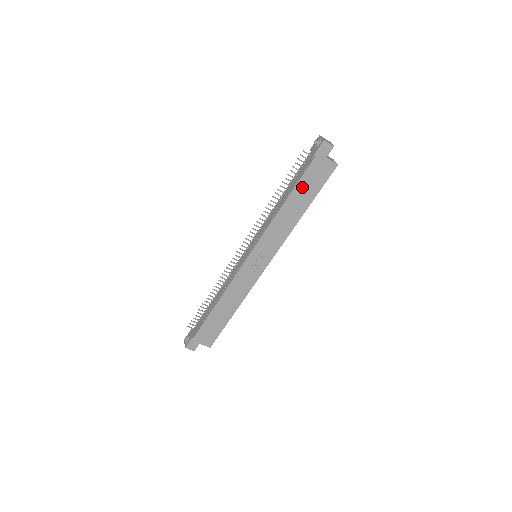
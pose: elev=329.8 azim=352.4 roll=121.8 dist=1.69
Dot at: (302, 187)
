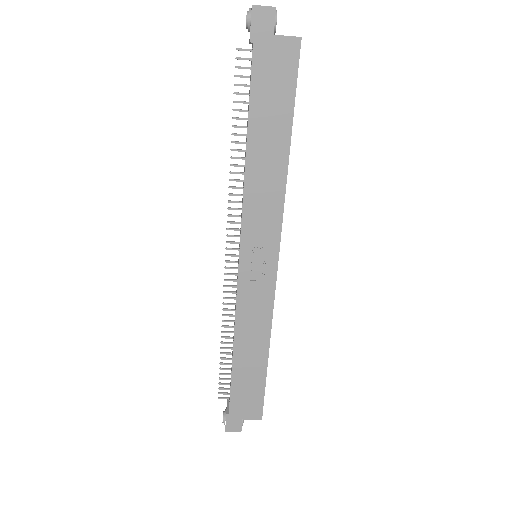
Dot at: (261, 108)
